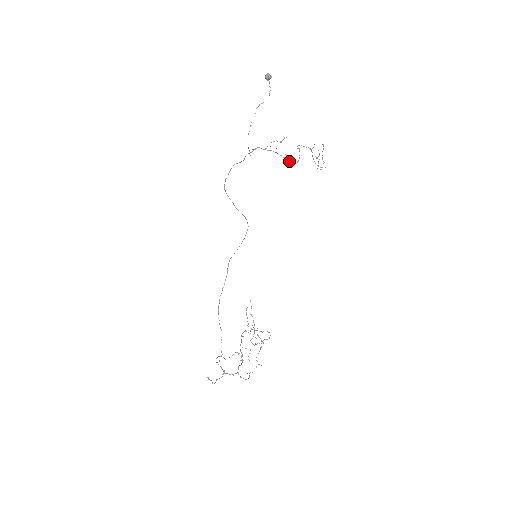
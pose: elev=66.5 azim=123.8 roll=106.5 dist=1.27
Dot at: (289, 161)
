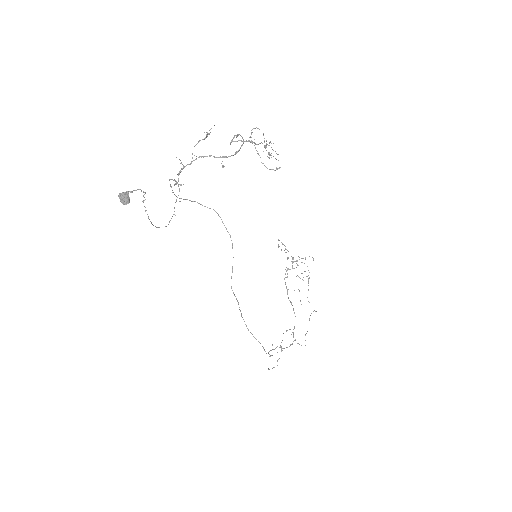
Dot at: occluded
